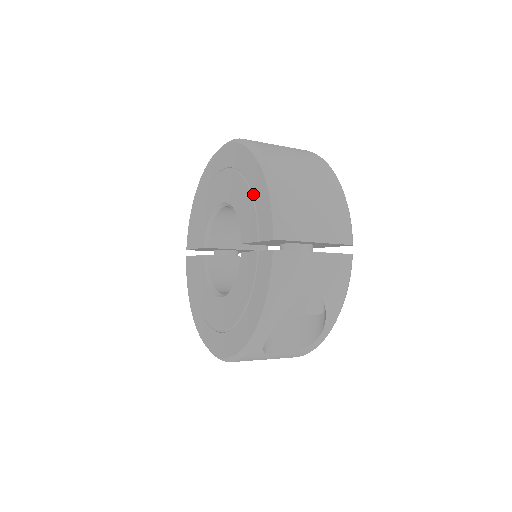
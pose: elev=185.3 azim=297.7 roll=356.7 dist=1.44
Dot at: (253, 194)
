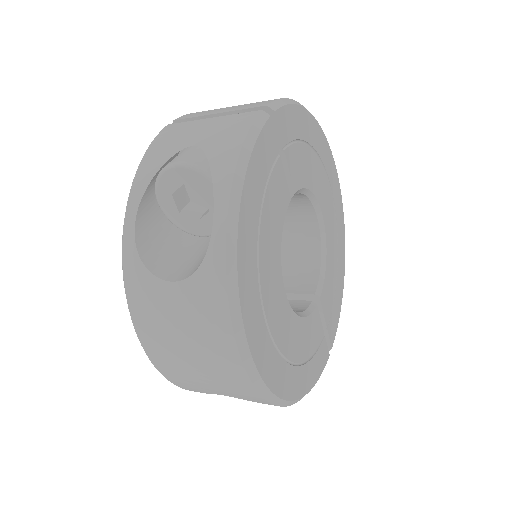
Dot at: occluded
